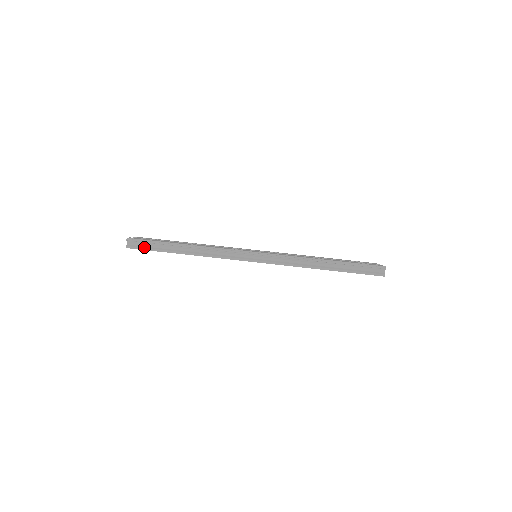
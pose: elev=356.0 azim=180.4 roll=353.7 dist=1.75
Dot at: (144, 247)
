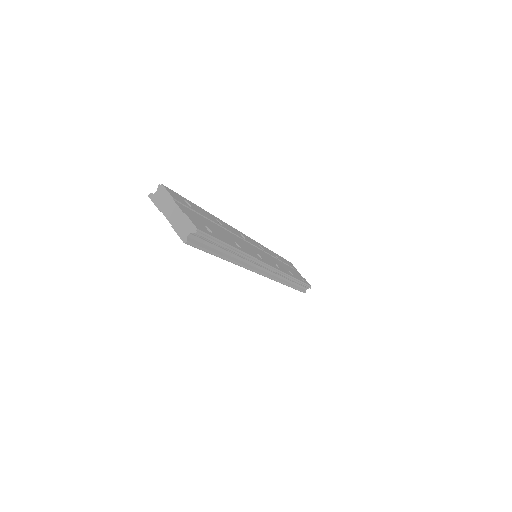
Dot at: (204, 246)
